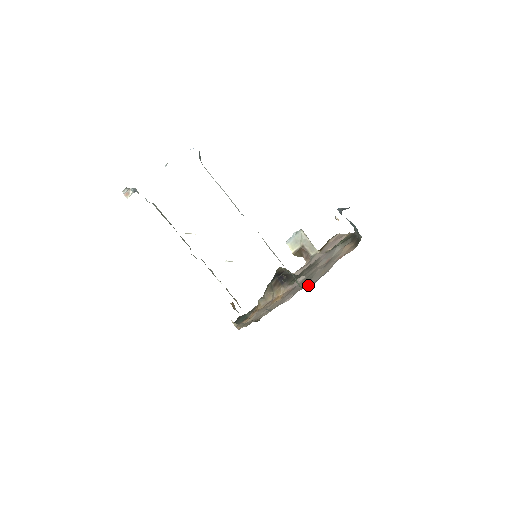
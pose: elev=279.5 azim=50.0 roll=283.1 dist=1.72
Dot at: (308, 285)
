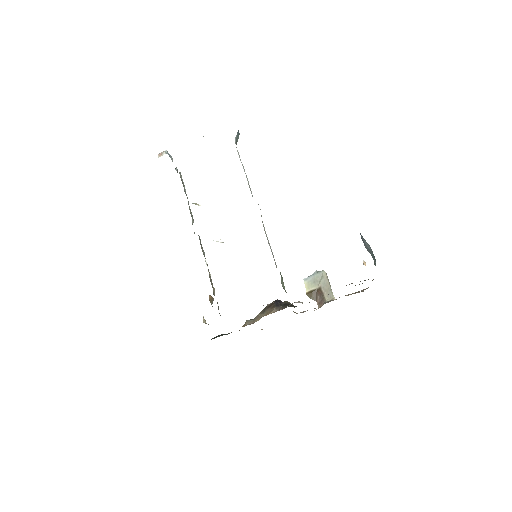
Dot at: occluded
